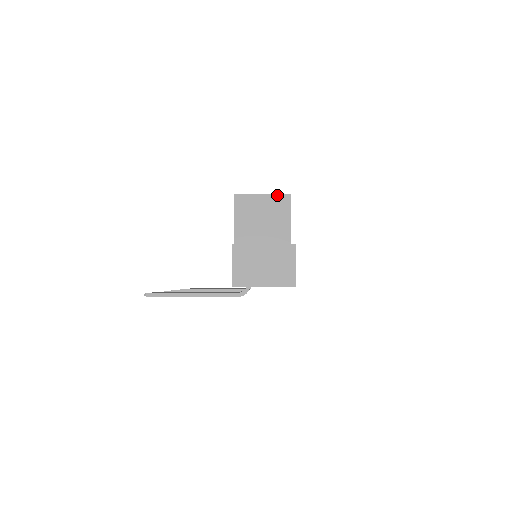
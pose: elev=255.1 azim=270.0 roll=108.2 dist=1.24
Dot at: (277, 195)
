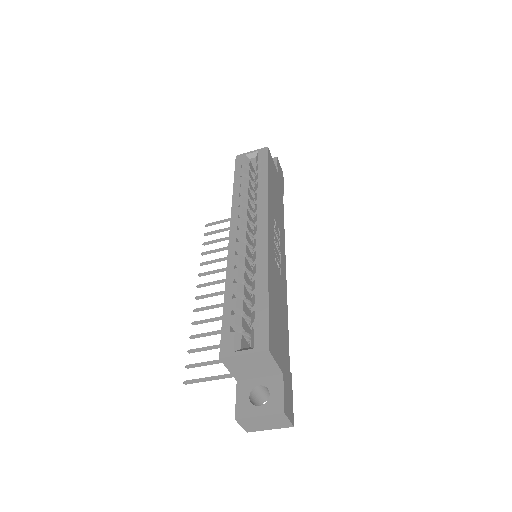
Dot at: (256, 353)
